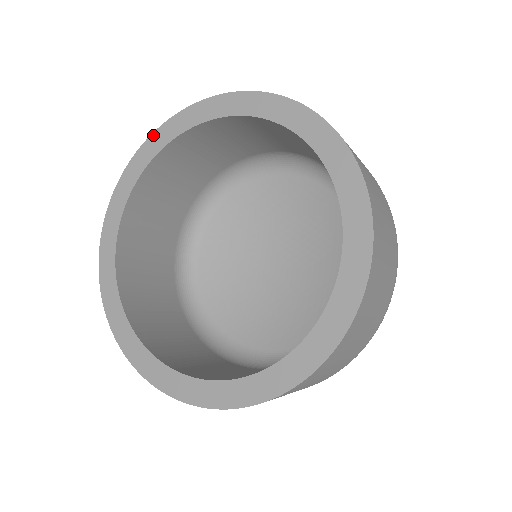
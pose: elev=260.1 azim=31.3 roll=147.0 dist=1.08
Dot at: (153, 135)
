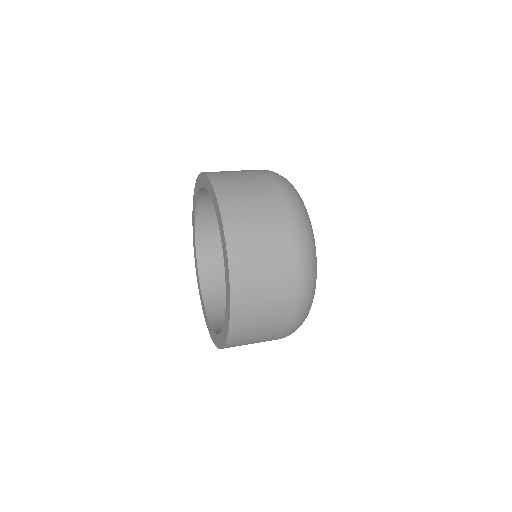
Dot at: (195, 185)
